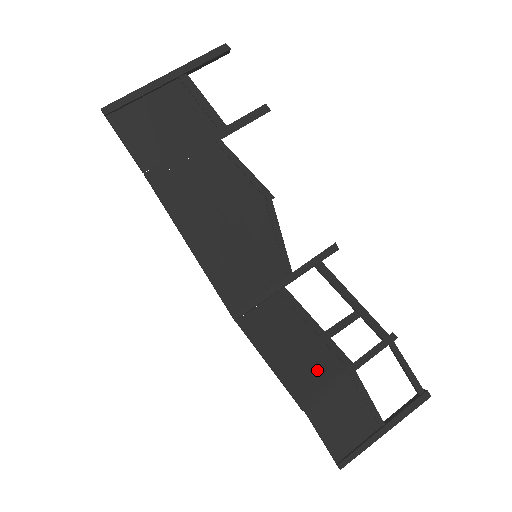
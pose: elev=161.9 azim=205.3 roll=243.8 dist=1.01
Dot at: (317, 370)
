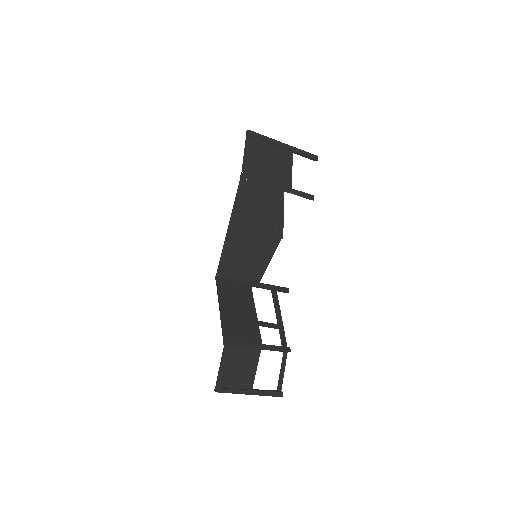
Dot at: (243, 333)
